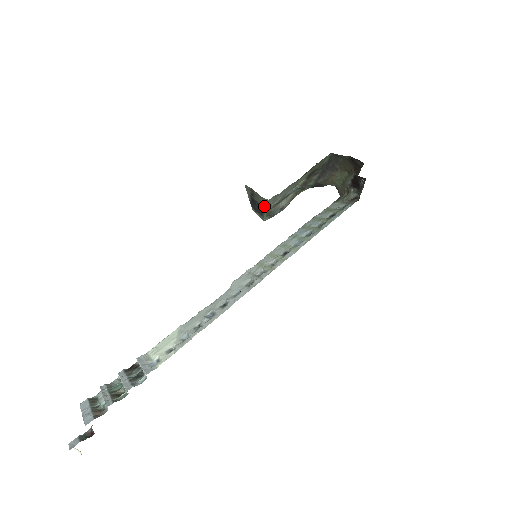
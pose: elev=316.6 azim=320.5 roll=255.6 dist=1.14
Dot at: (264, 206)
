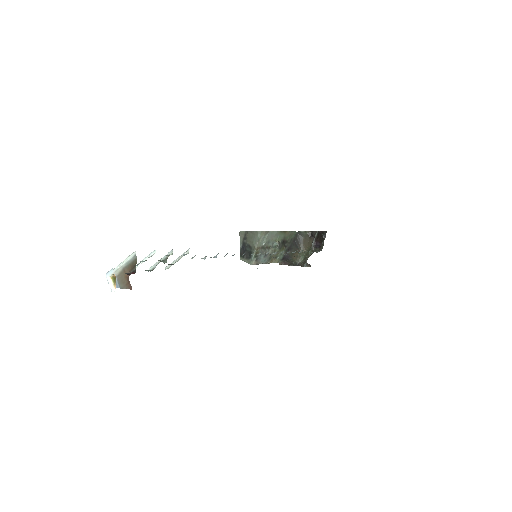
Dot at: (256, 240)
